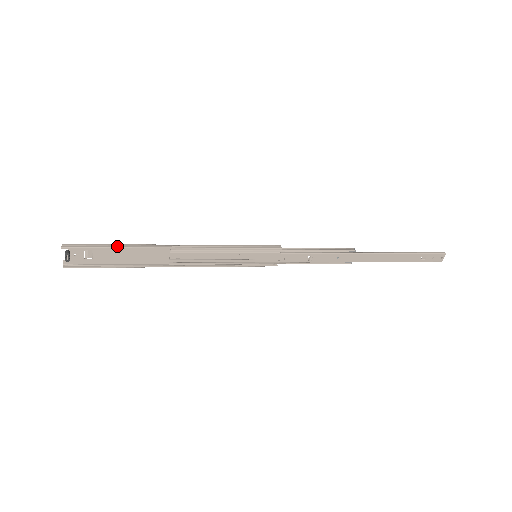
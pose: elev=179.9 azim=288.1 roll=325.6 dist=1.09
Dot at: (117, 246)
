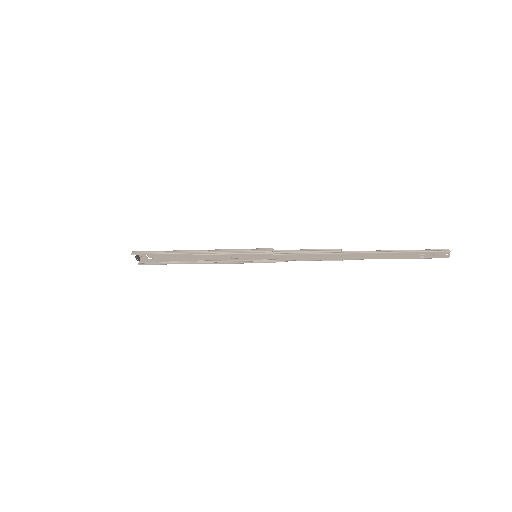
Dot at: (160, 253)
